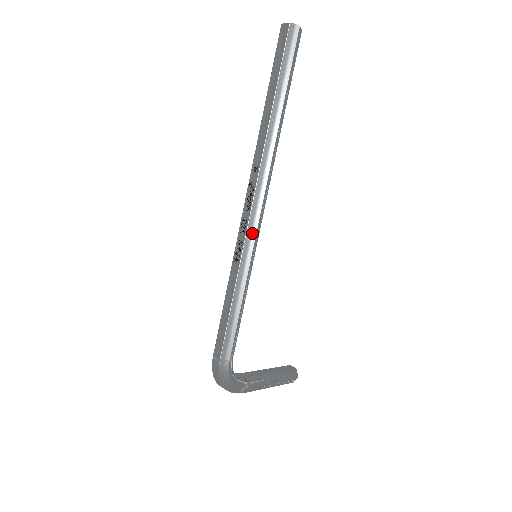
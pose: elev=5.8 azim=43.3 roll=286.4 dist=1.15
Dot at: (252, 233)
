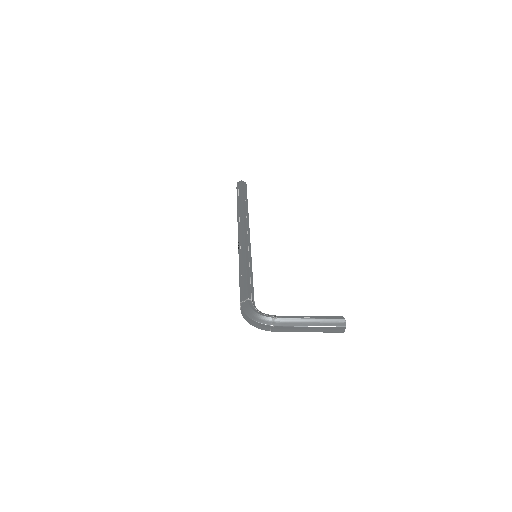
Dot at: (242, 242)
